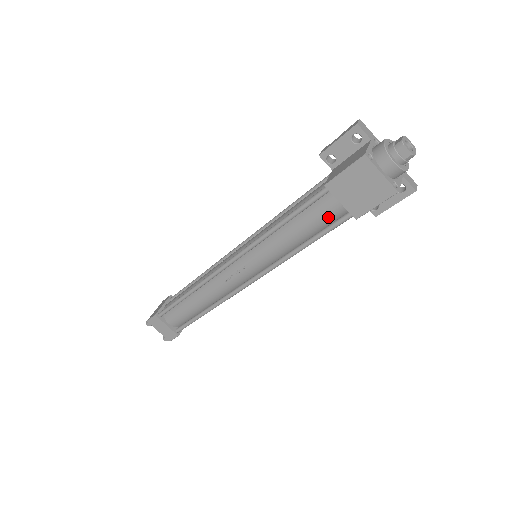
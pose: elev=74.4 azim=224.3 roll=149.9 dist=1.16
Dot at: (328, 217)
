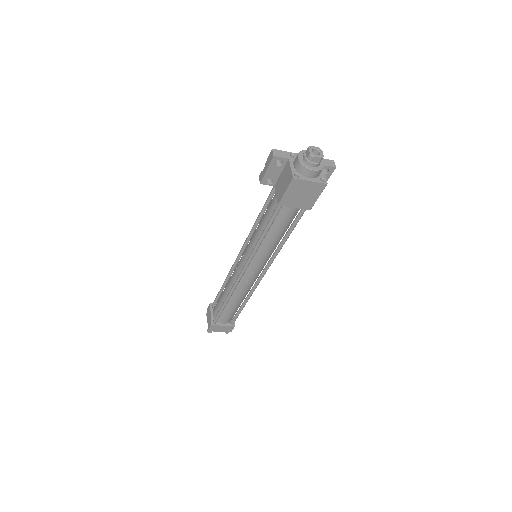
Dot at: (291, 217)
